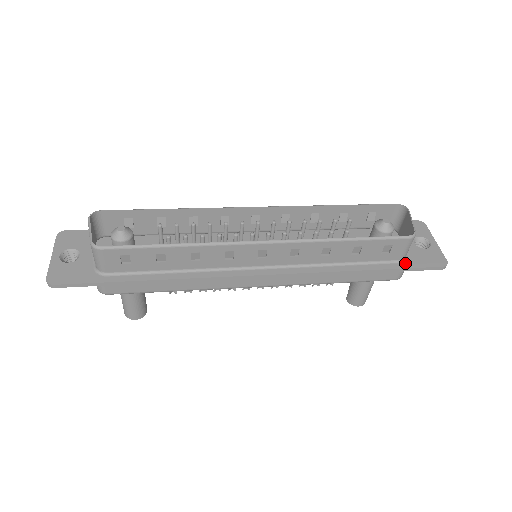
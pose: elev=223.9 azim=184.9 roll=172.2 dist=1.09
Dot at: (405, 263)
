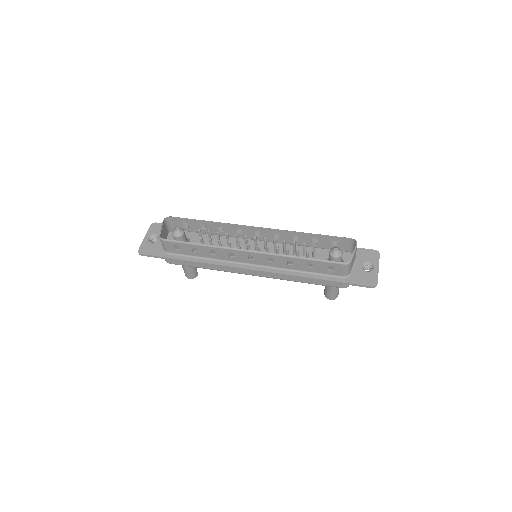
Dot at: (346, 279)
